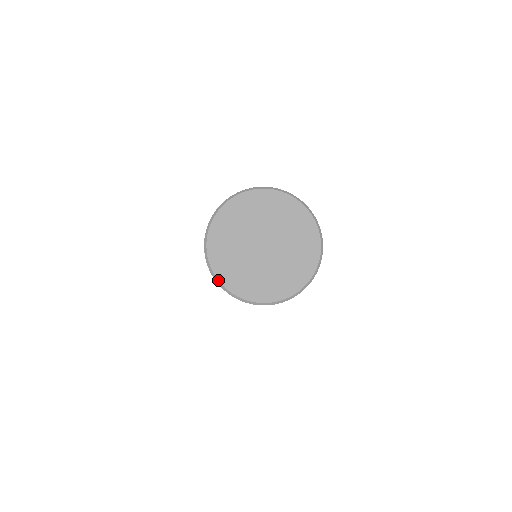
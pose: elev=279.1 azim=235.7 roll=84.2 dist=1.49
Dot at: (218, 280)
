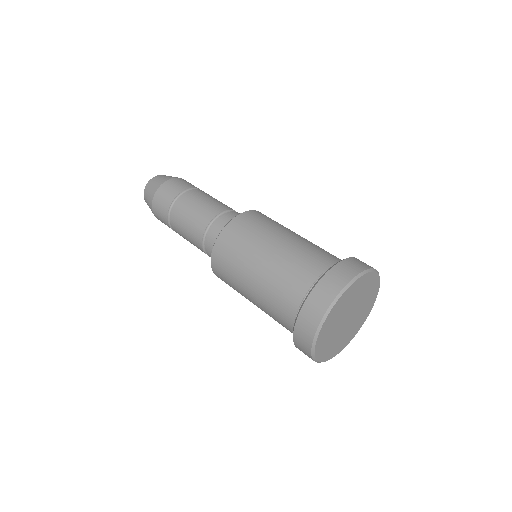
Dot at: occluded
